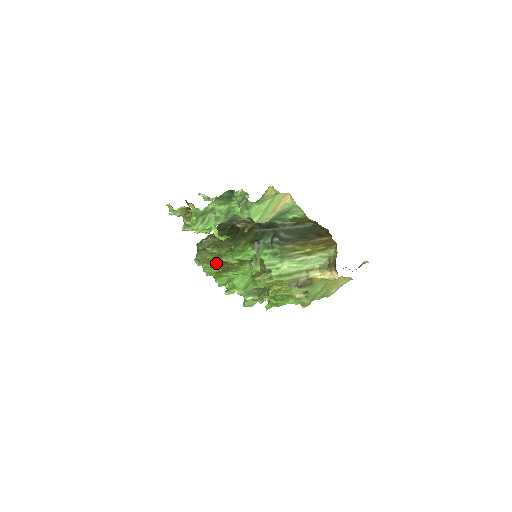
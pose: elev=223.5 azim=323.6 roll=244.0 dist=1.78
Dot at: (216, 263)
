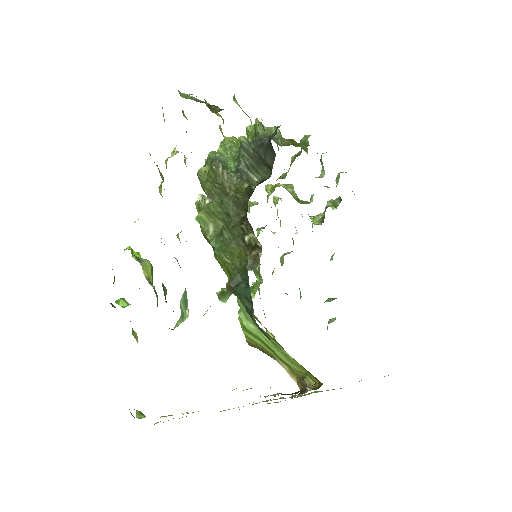
Dot at: occluded
